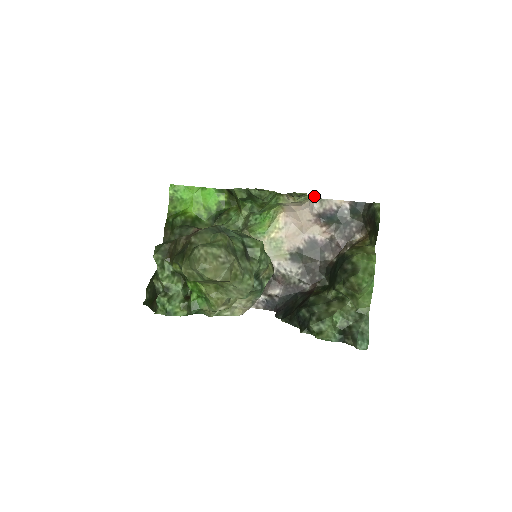
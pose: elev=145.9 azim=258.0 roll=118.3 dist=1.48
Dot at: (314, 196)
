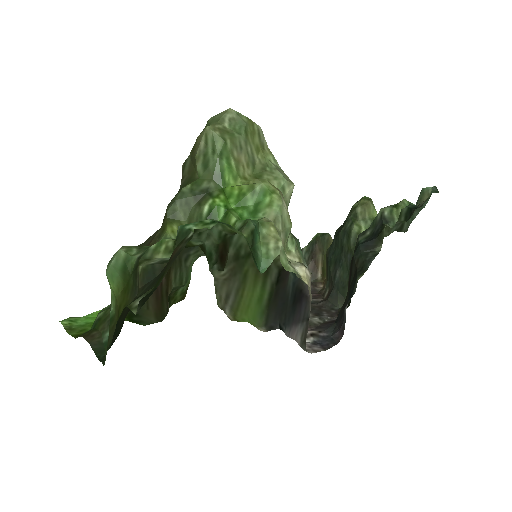
Dot at: occluded
